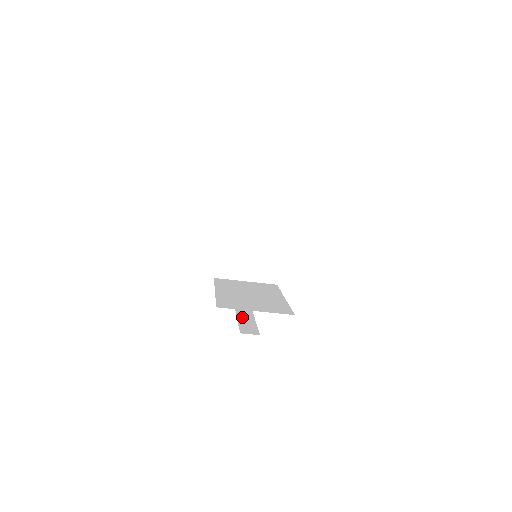
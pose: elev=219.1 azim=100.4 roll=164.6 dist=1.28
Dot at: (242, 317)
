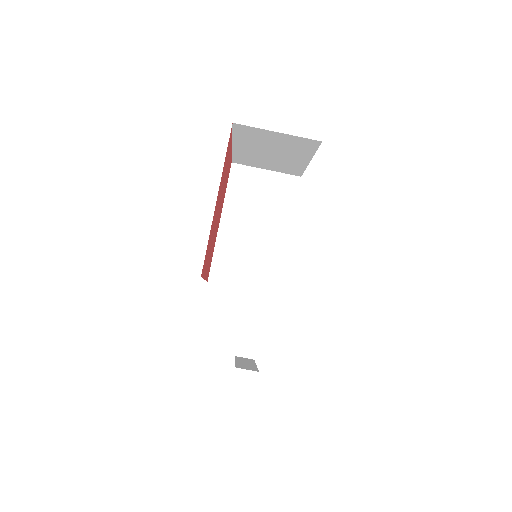
Dot at: (241, 360)
